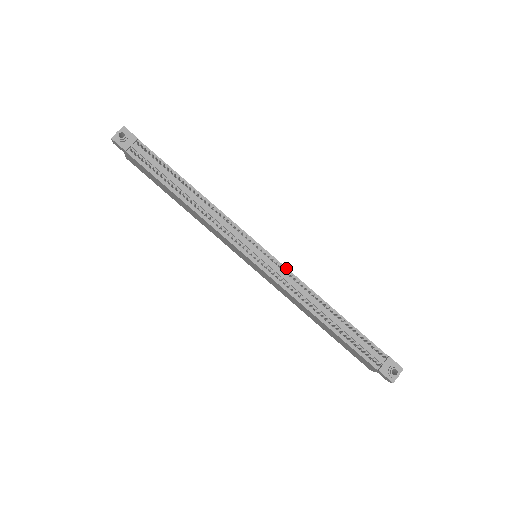
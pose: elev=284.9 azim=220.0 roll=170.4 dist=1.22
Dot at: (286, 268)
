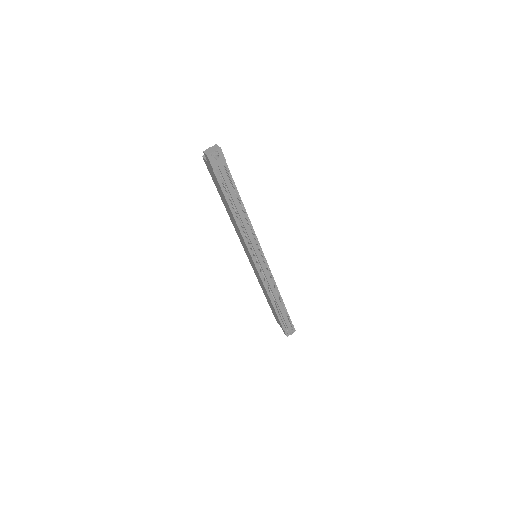
Dot at: occluded
